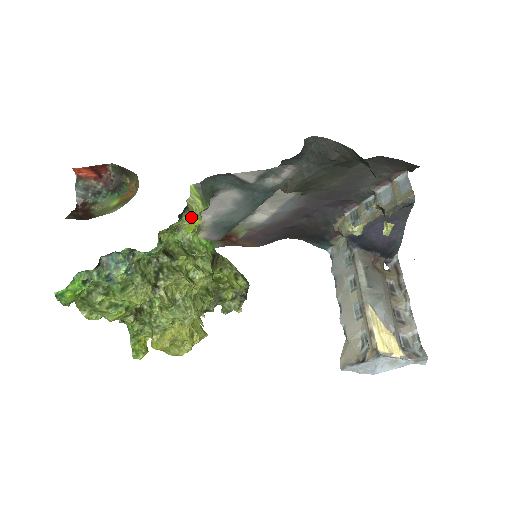
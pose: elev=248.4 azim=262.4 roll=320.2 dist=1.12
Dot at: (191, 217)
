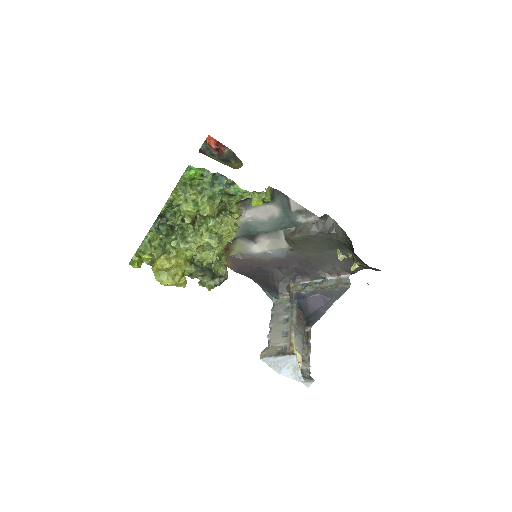
Dot at: (262, 197)
